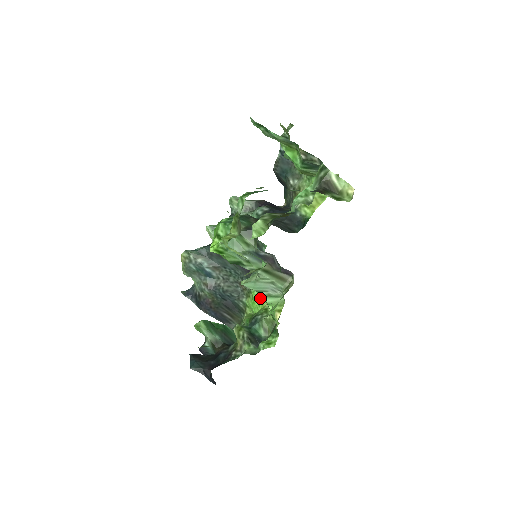
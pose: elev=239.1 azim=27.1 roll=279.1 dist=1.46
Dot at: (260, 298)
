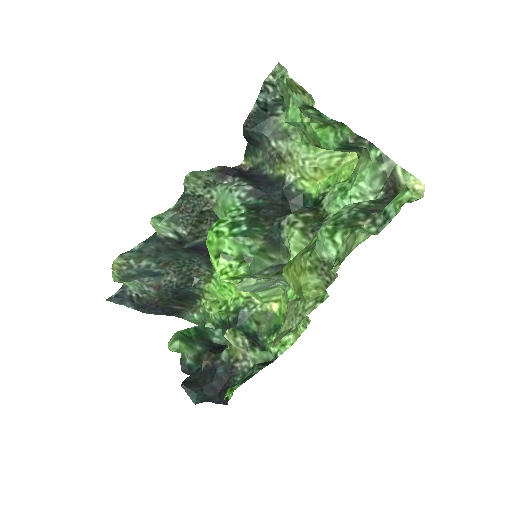
Dot at: (234, 285)
